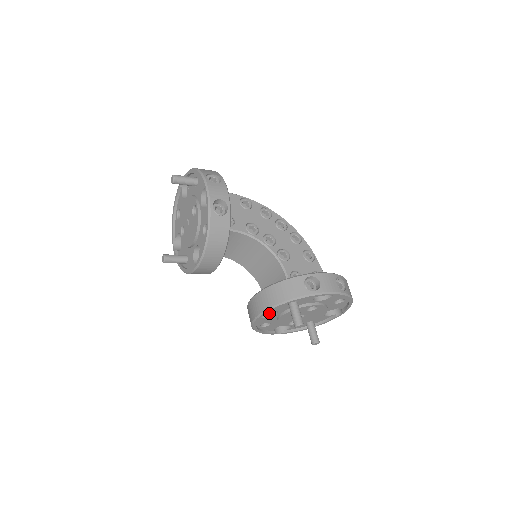
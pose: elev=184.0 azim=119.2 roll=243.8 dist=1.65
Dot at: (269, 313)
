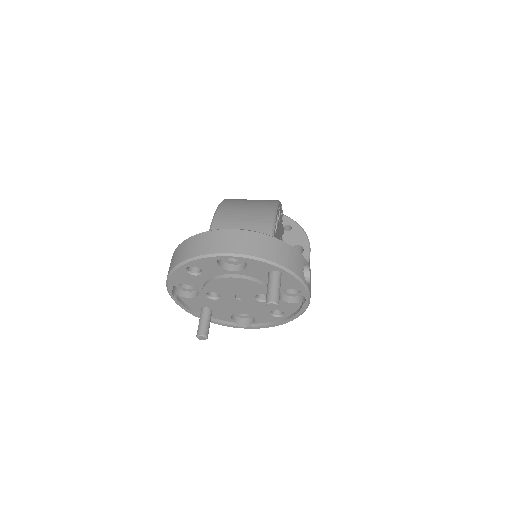
Dot at: occluded
